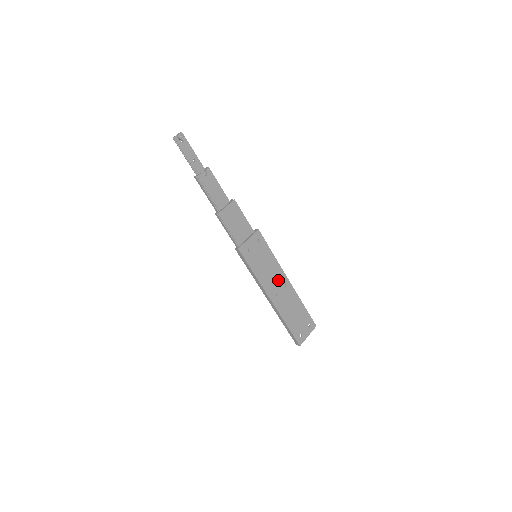
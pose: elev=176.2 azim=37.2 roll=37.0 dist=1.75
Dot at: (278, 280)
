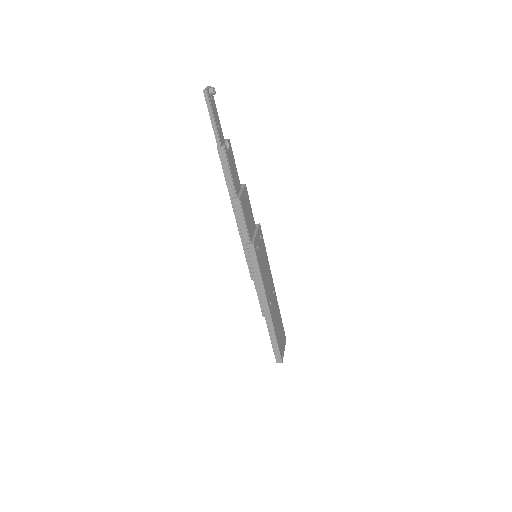
Dot at: (270, 285)
